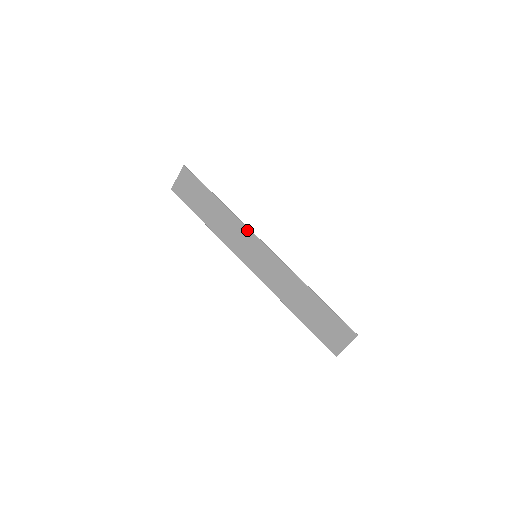
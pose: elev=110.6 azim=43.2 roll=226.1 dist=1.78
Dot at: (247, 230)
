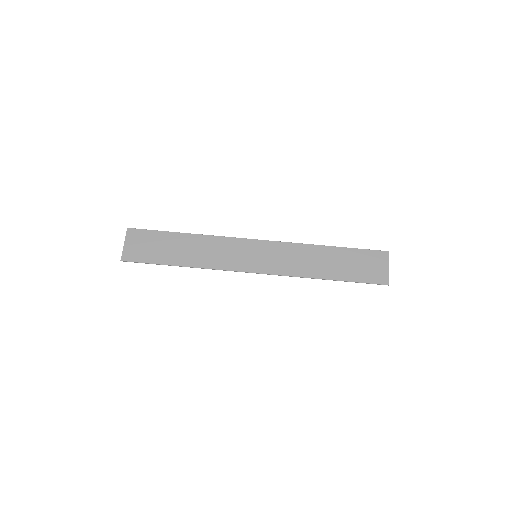
Dot at: (232, 239)
